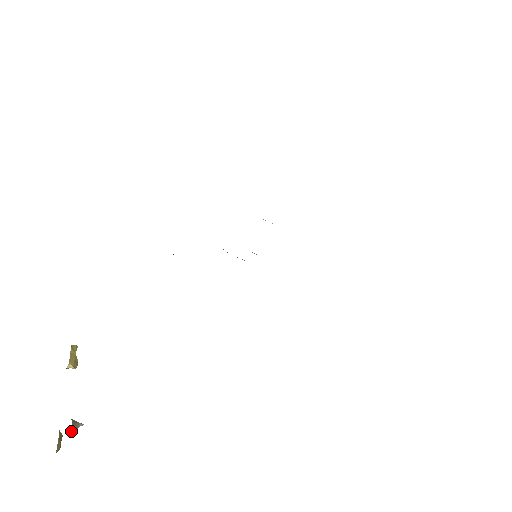
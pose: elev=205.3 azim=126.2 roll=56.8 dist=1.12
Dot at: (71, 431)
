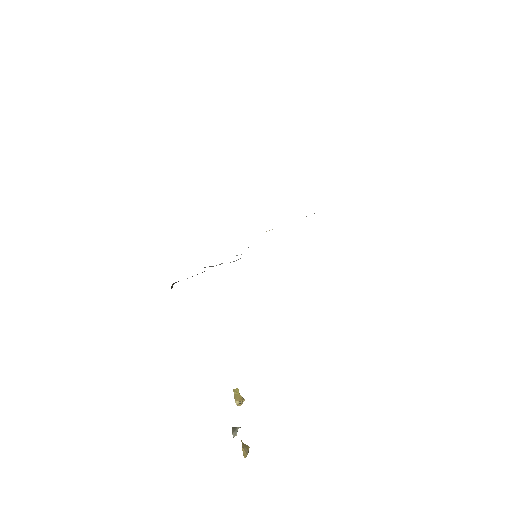
Dot at: (232, 433)
